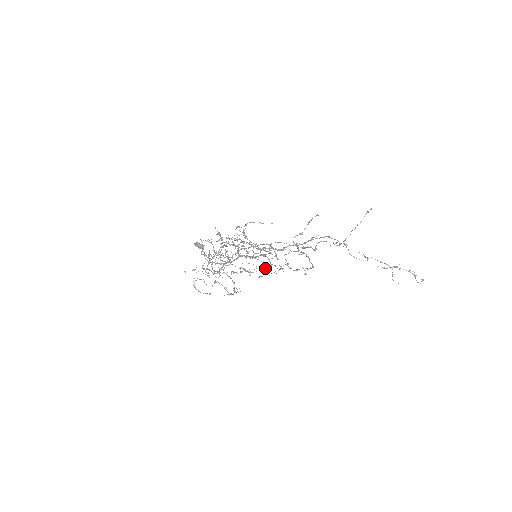
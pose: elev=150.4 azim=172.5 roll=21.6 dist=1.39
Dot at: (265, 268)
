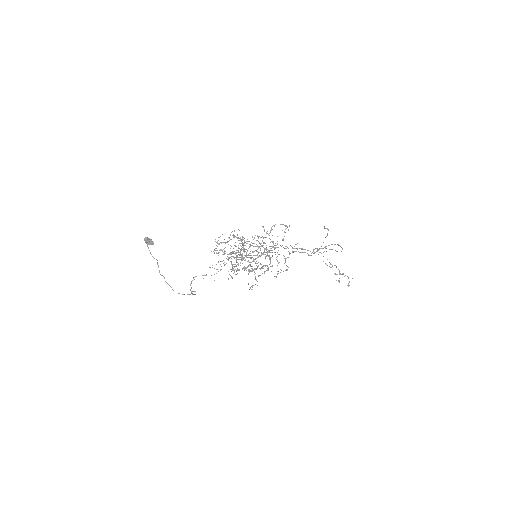
Dot at: (262, 268)
